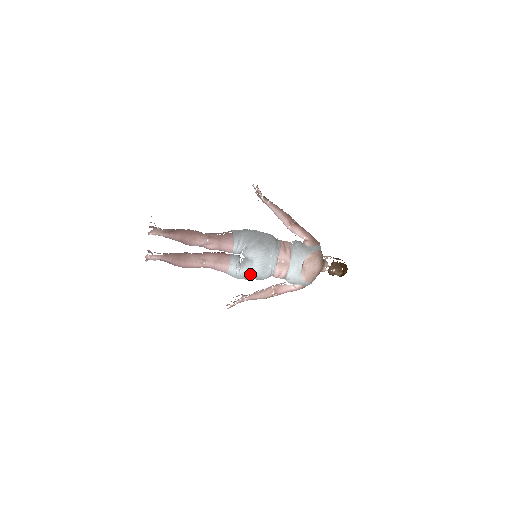
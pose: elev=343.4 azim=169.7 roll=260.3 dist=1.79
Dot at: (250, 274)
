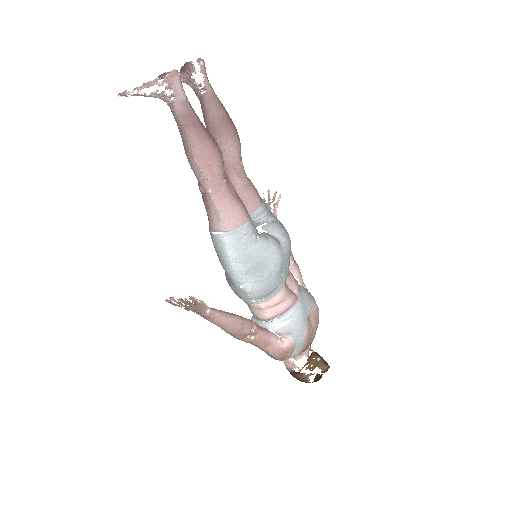
Dot at: (268, 257)
